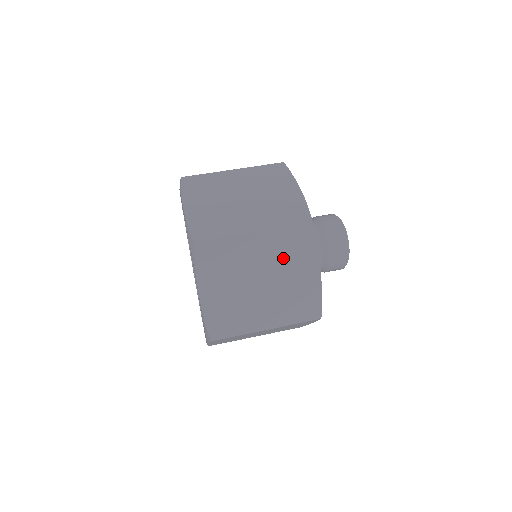
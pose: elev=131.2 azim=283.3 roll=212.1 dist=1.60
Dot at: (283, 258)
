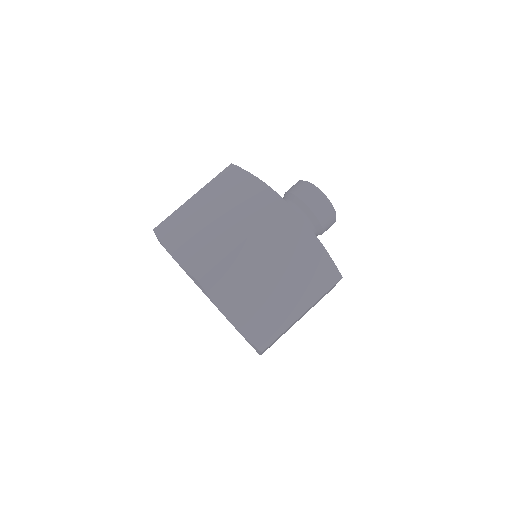
Dot at: (280, 248)
